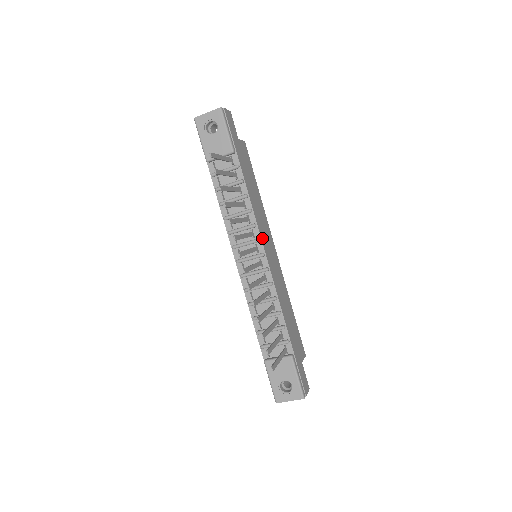
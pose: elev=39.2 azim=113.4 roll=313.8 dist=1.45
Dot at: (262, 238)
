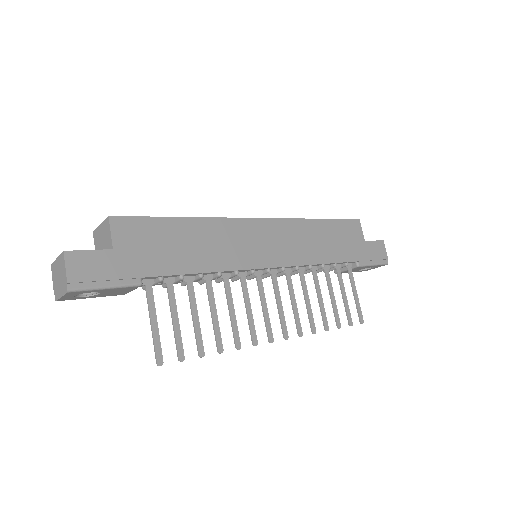
Dot at: (252, 264)
